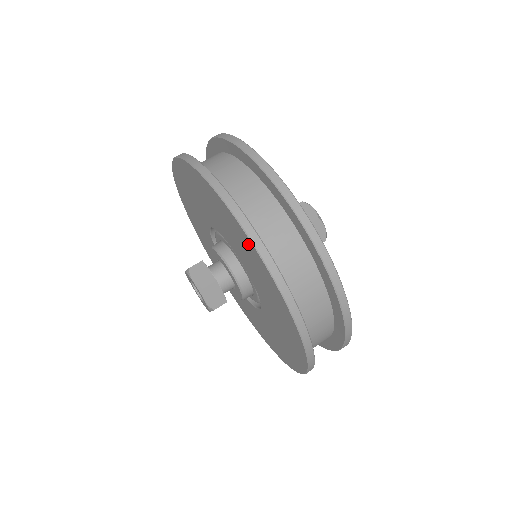
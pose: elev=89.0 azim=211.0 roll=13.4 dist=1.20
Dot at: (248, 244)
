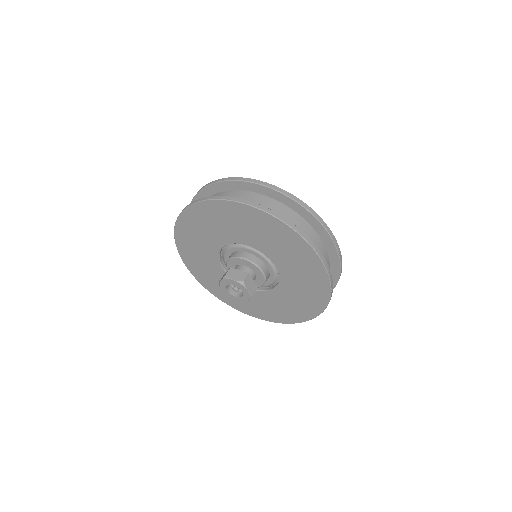
Dot at: (275, 225)
